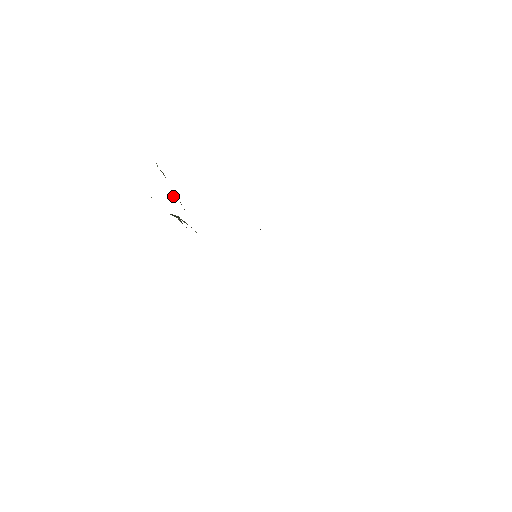
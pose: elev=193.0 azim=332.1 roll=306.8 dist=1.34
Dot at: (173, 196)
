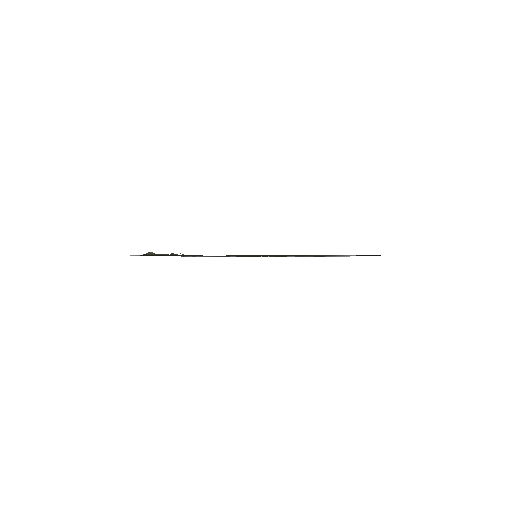
Dot at: occluded
